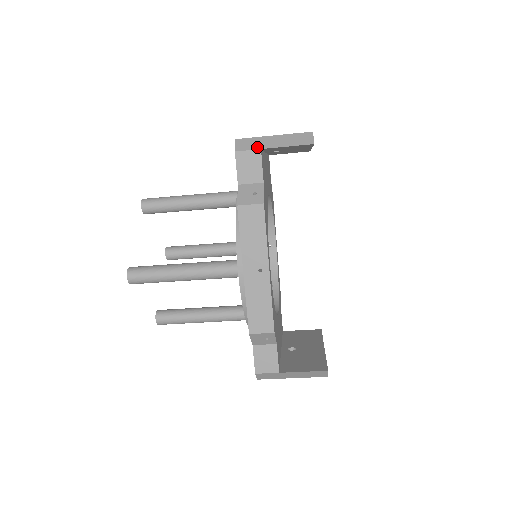
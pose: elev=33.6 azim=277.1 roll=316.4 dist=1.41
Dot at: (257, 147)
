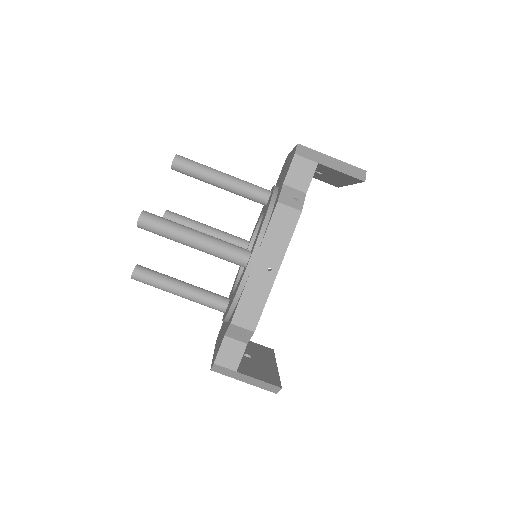
Dot at: (315, 160)
